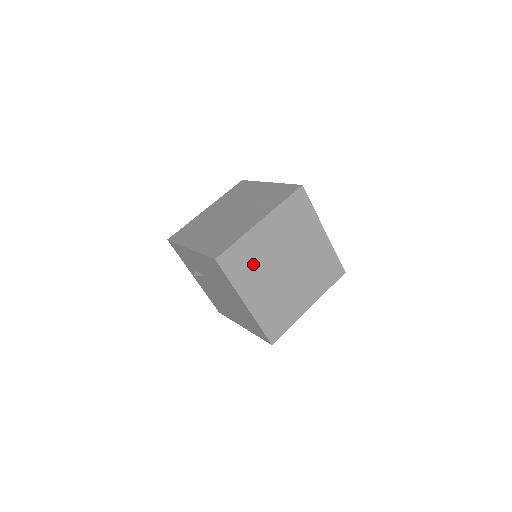
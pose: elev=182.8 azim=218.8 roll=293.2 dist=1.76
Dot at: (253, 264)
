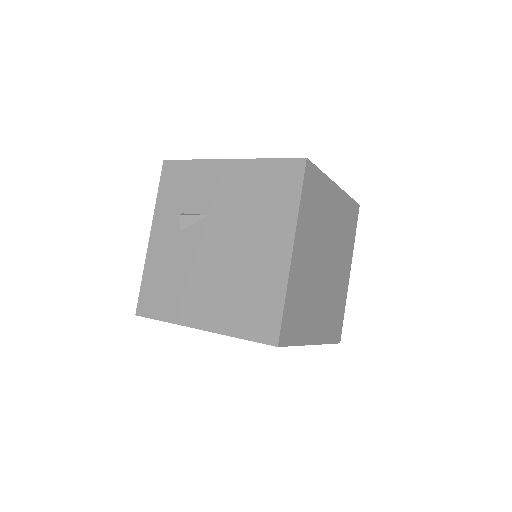
Dot at: (316, 216)
